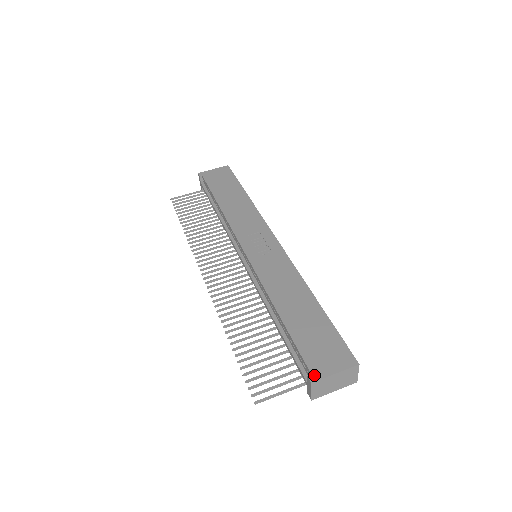
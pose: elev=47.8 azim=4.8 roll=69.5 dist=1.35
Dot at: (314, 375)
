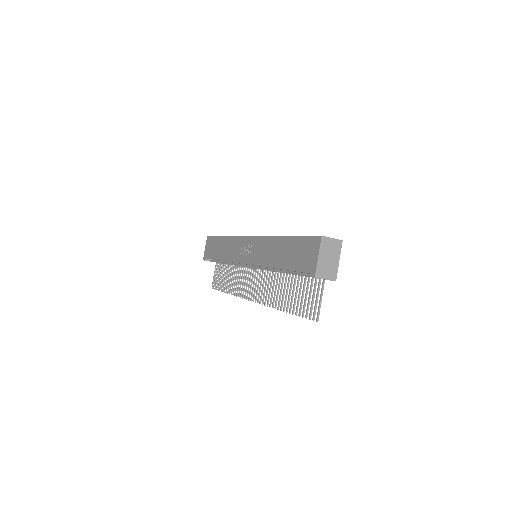
Dot at: (312, 272)
